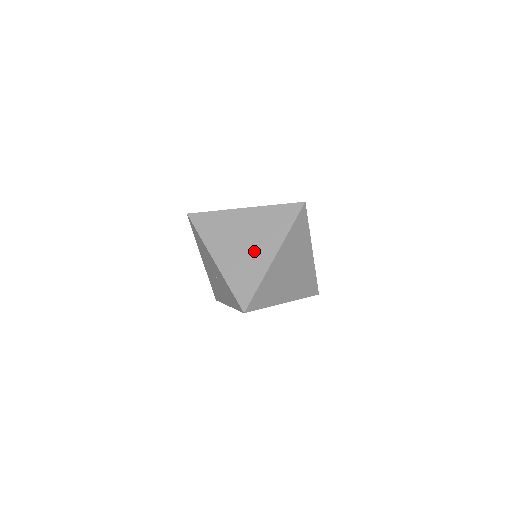
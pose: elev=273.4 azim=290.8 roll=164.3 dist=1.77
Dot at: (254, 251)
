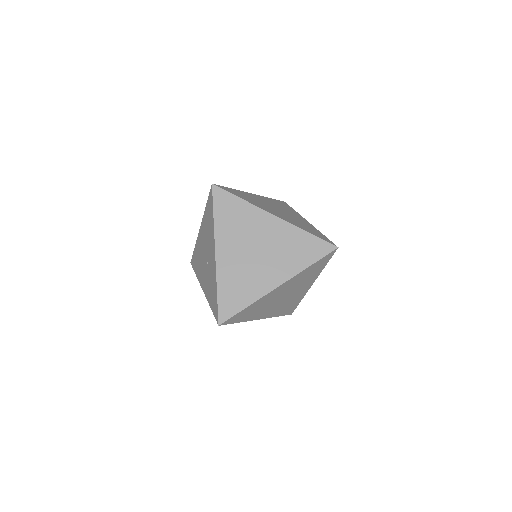
Dot at: (261, 268)
